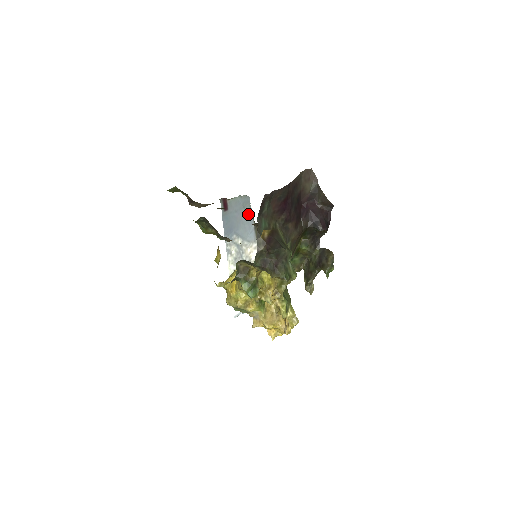
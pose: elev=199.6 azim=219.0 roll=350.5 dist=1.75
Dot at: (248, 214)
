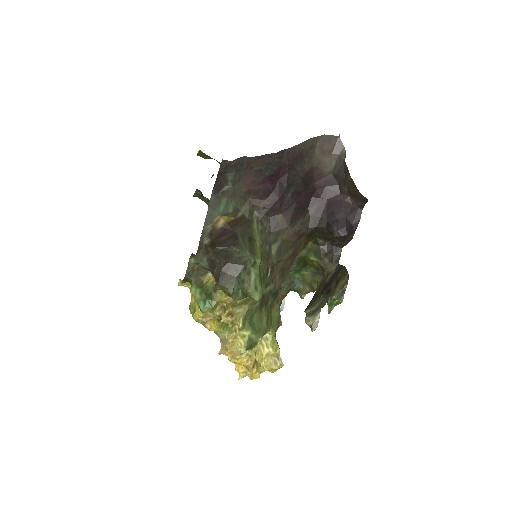
Dot at: occluded
